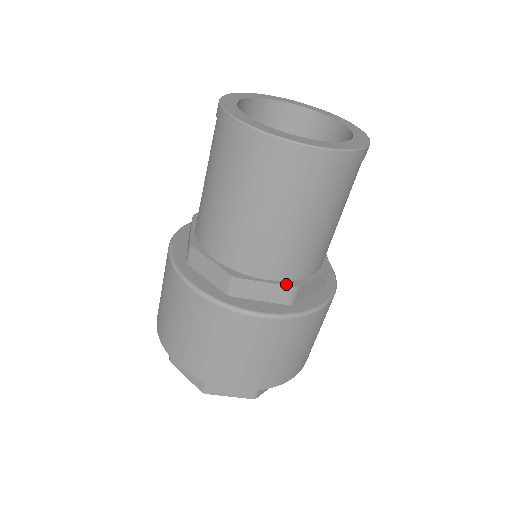
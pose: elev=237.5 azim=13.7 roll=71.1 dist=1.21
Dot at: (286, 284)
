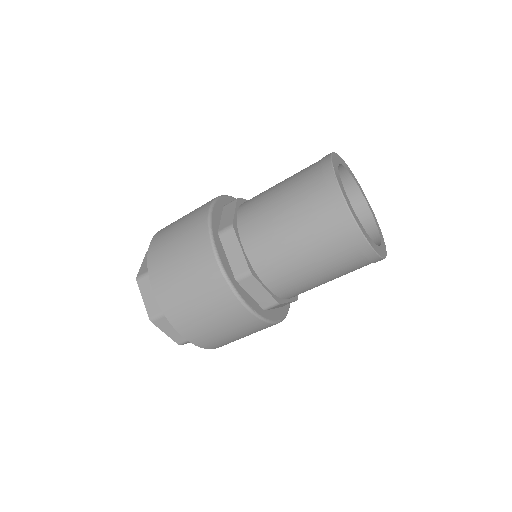
Dot at: (275, 298)
